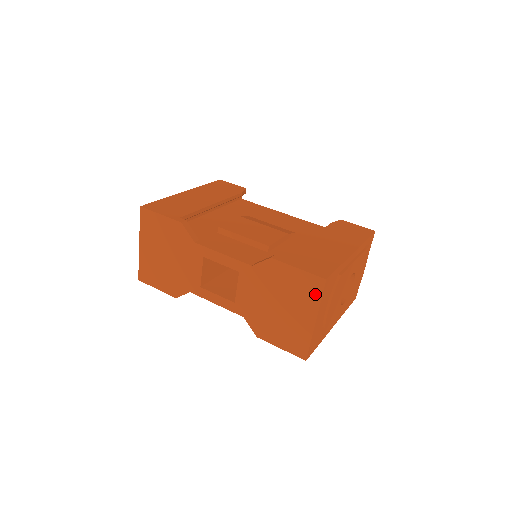
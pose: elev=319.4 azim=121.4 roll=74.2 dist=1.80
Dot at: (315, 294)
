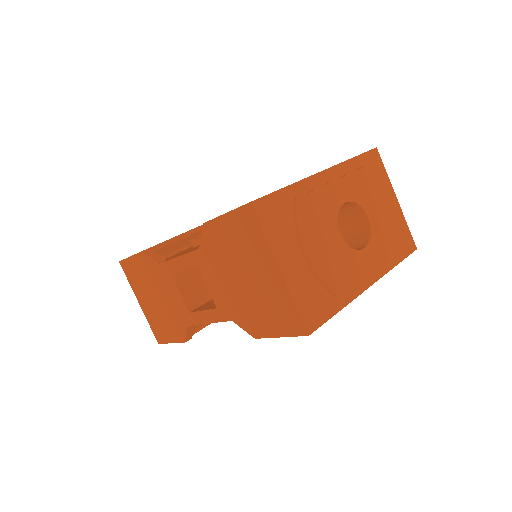
Dot at: (255, 232)
